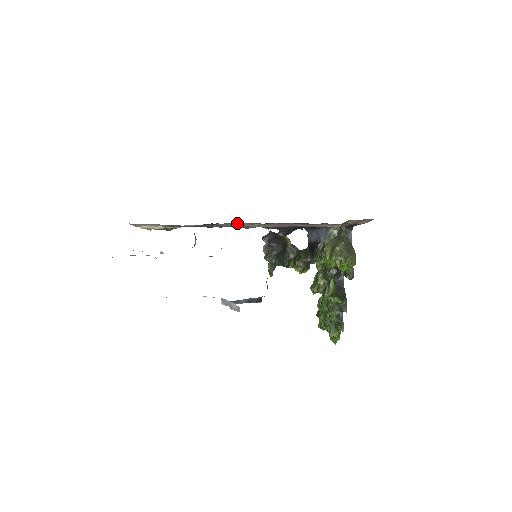
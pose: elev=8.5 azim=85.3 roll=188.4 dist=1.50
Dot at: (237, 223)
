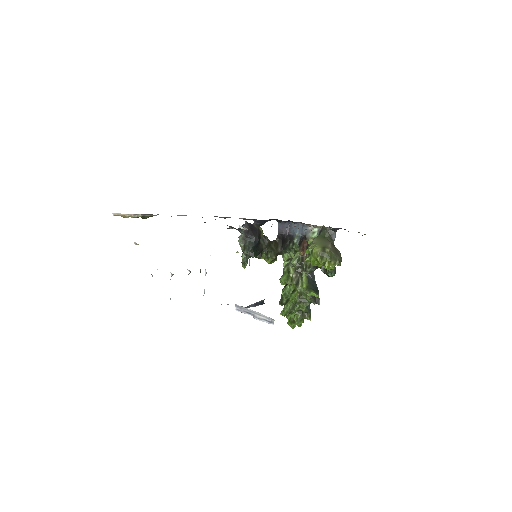
Dot at: occluded
